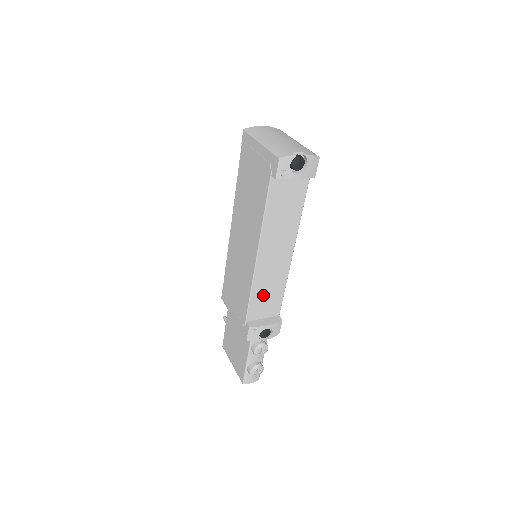
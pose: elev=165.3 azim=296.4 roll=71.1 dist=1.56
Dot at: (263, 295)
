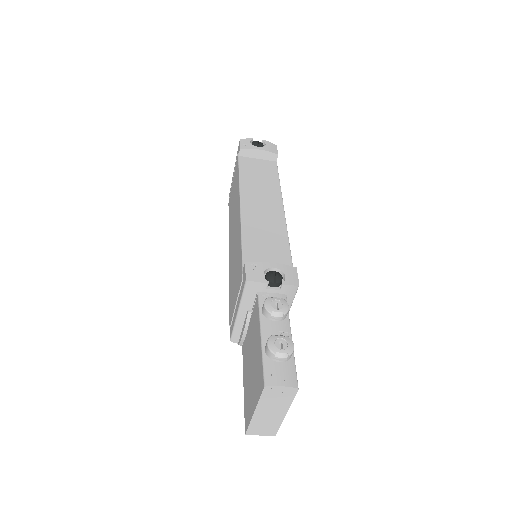
Dot at: (260, 243)
